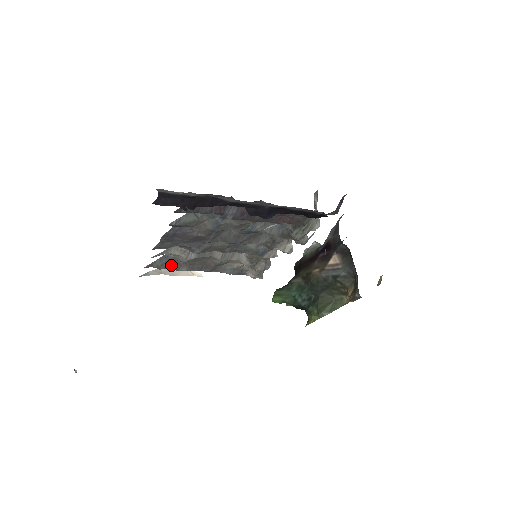
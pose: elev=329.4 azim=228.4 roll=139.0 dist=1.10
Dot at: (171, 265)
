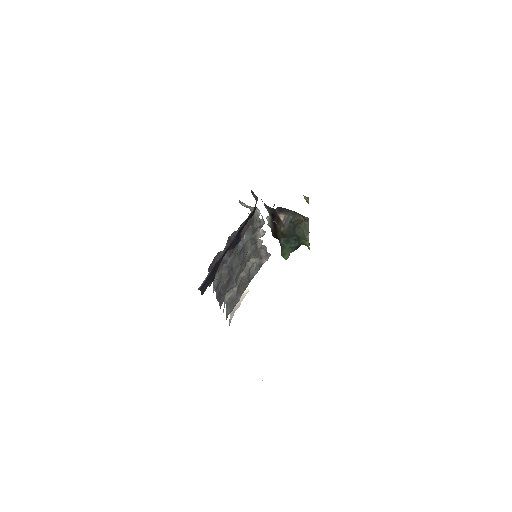
Dot at: (233, 304)
